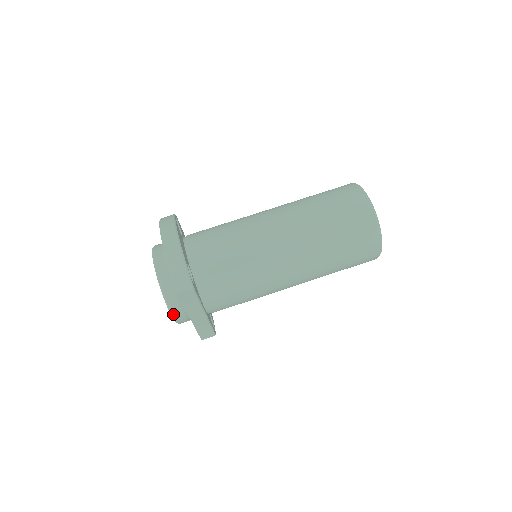
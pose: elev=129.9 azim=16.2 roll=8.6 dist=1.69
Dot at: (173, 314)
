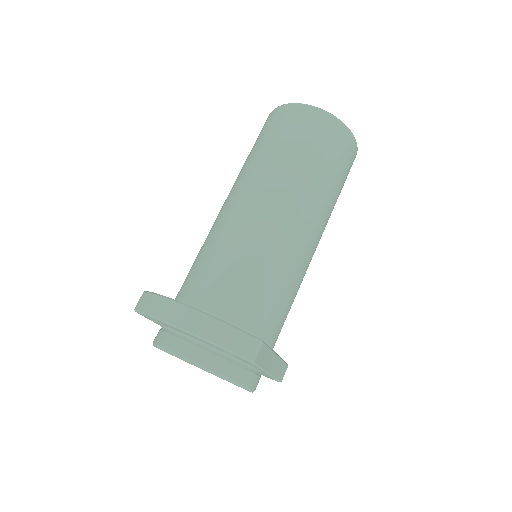
Dot at: (250, 388)
